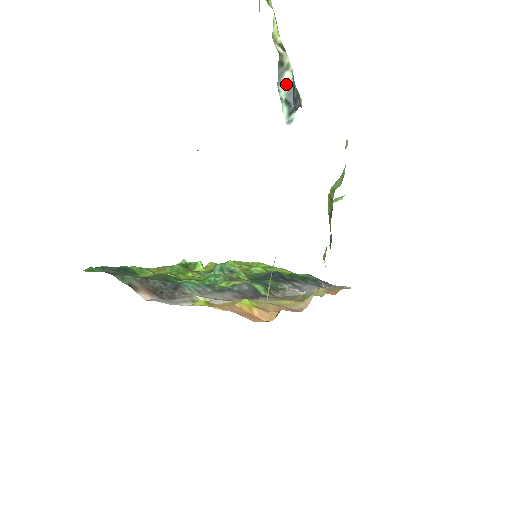
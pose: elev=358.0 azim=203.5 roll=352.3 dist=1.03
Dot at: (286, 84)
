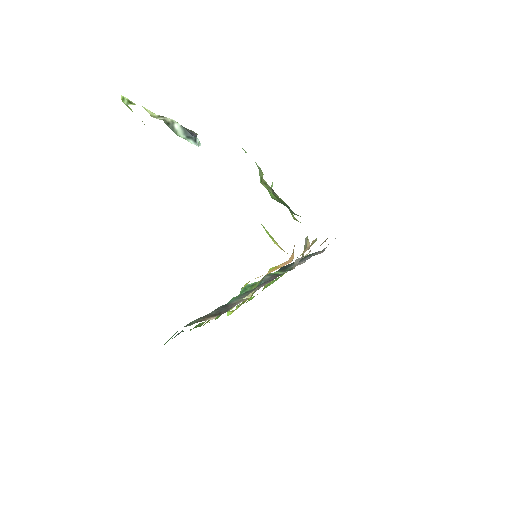
Dot at: (180, 130)
